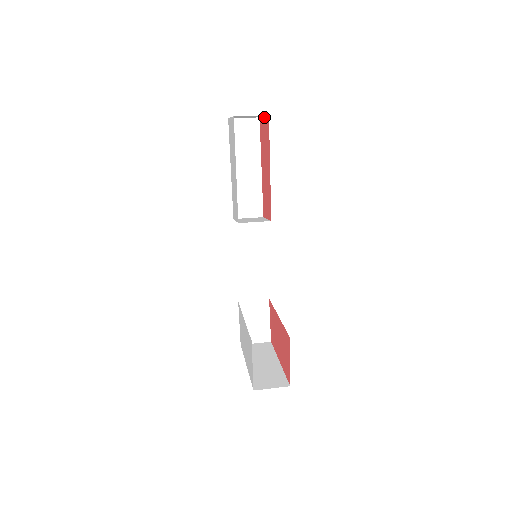
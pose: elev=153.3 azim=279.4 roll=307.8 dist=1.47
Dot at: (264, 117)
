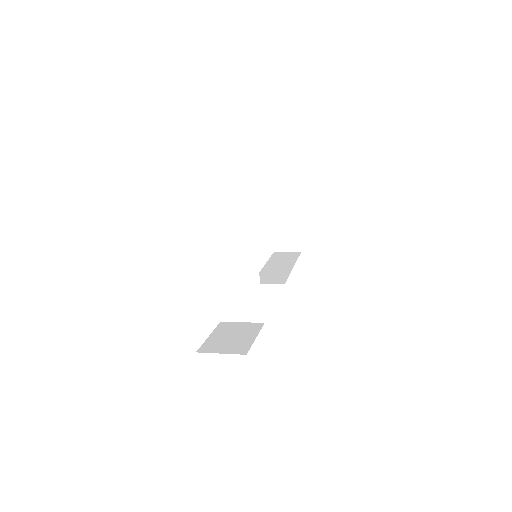
Dot at: (299, 229)
